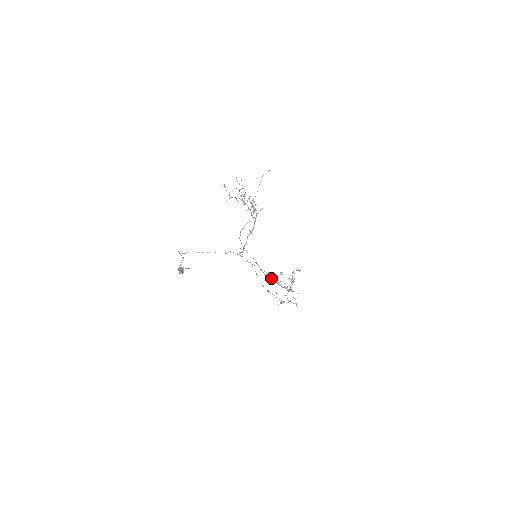
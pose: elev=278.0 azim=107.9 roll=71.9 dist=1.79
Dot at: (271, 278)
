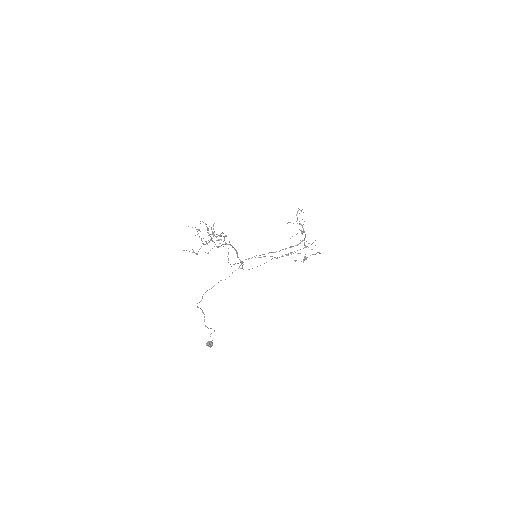
Dot at: (282, 249)
